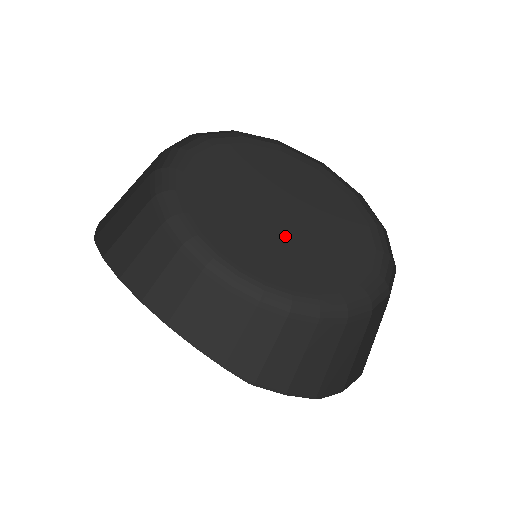
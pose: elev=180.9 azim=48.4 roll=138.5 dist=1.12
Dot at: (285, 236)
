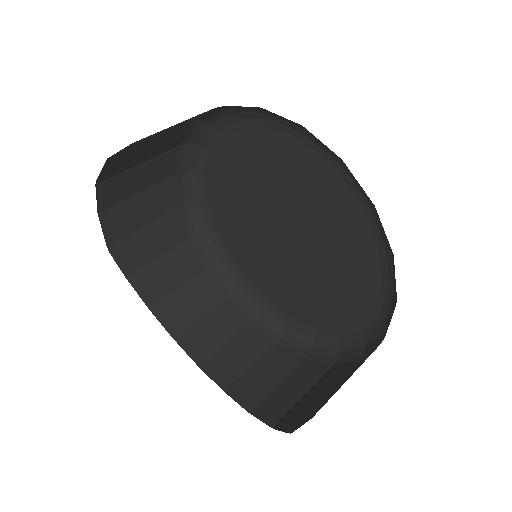
Dot at: (293, 235)
